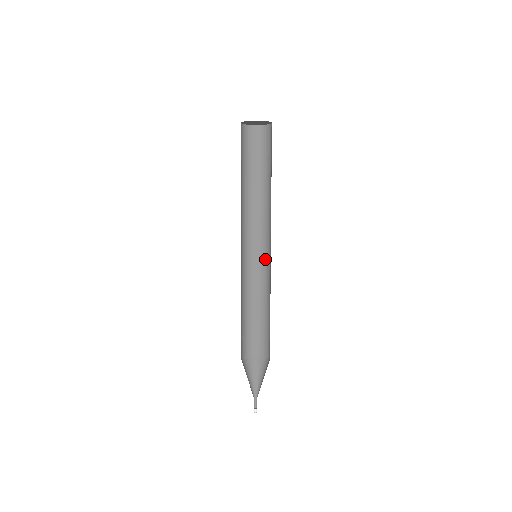
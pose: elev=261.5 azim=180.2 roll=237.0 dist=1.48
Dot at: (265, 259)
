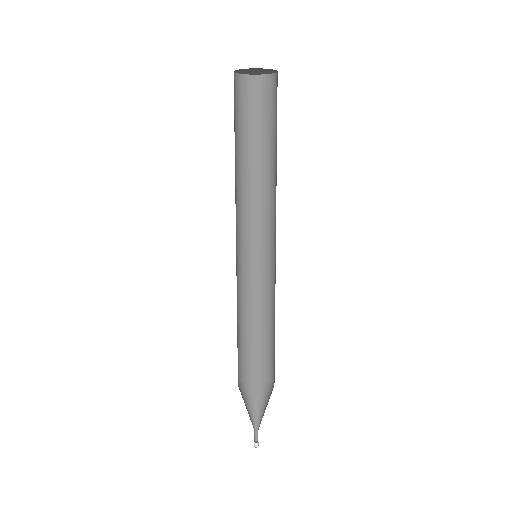
Dot at: (254, 257)
